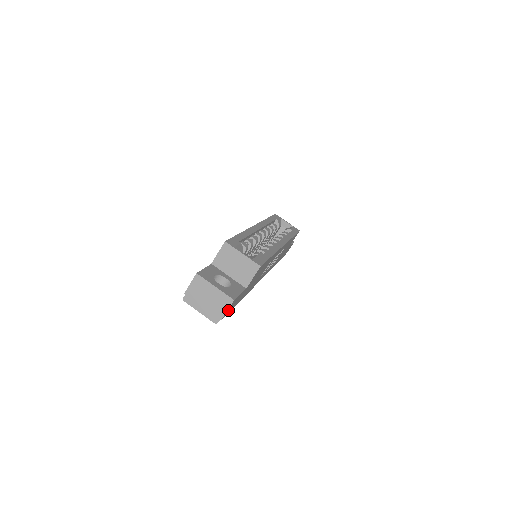
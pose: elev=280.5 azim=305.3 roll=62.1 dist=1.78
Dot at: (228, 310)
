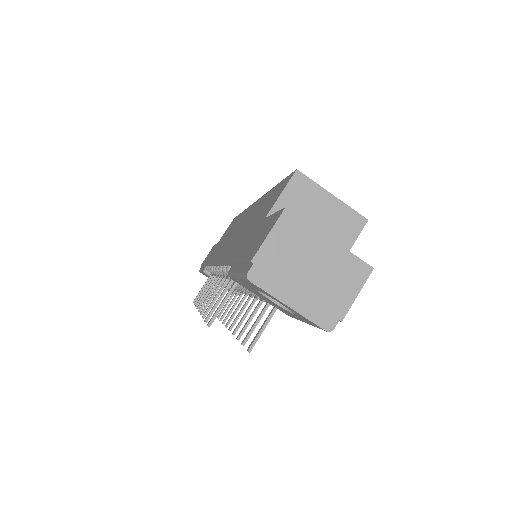
Dot at: occluded
